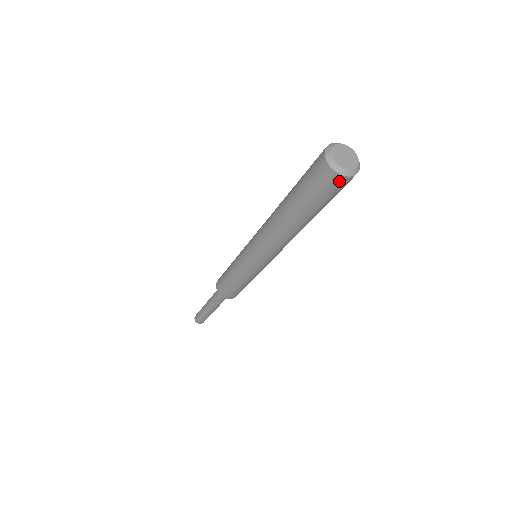
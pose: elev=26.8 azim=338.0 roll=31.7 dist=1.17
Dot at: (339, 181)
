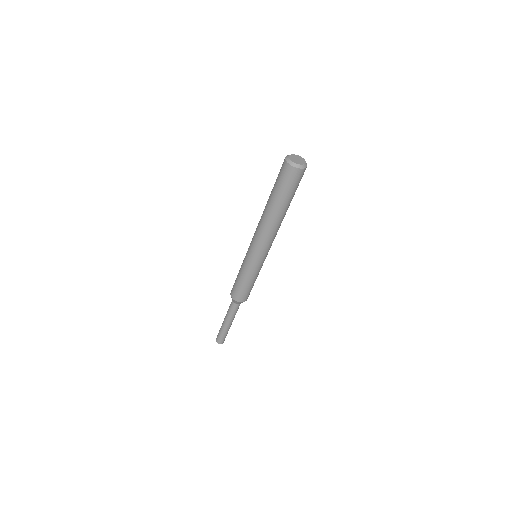
Dot at: (289, 170)
